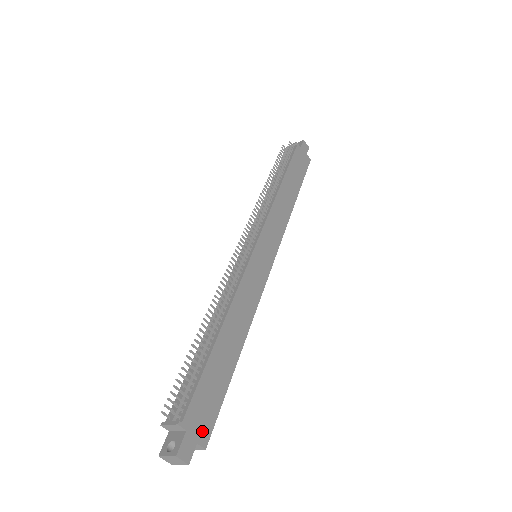
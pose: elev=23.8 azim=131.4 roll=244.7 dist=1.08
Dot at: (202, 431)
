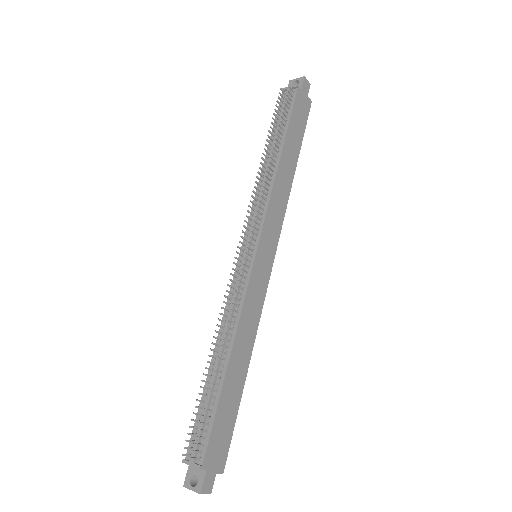
Dot at: (219, 461)
